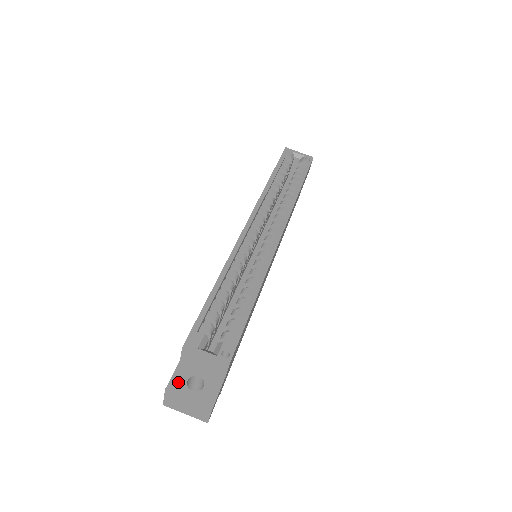
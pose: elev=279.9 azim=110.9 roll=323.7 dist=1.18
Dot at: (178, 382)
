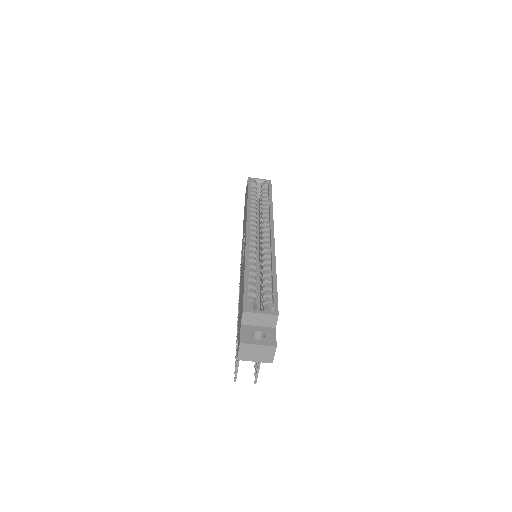
Dot at: (246, 337)
